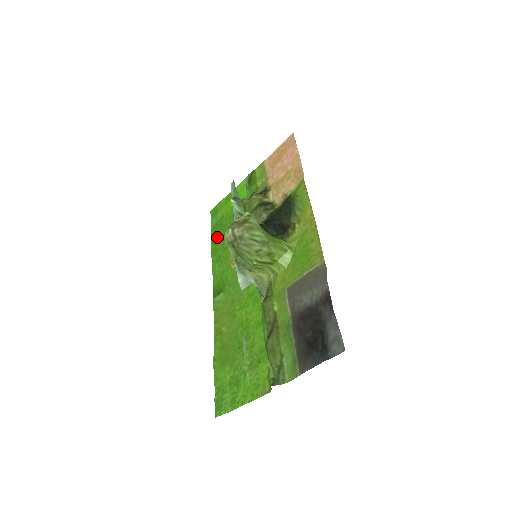
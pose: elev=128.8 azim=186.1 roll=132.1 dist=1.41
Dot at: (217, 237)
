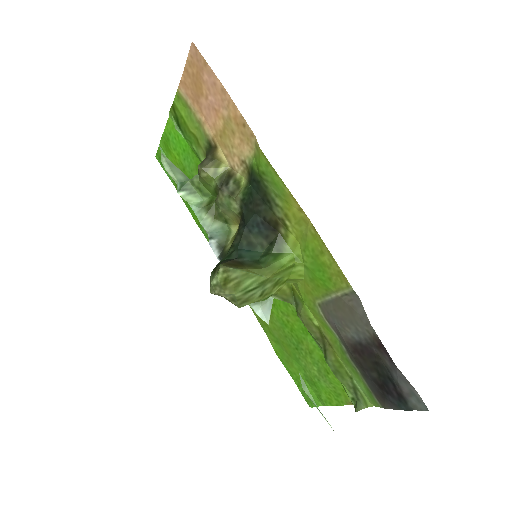
Dot at: occluded
